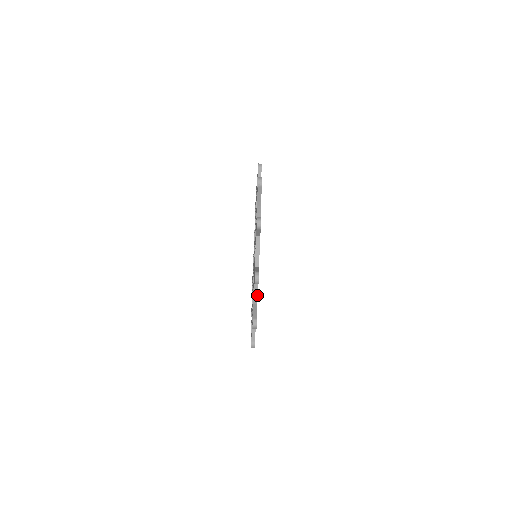
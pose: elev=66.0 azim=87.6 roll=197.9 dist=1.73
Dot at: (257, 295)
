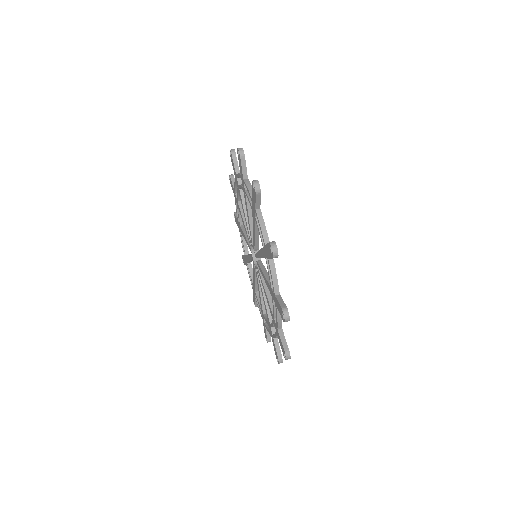
Dot at: occluded
